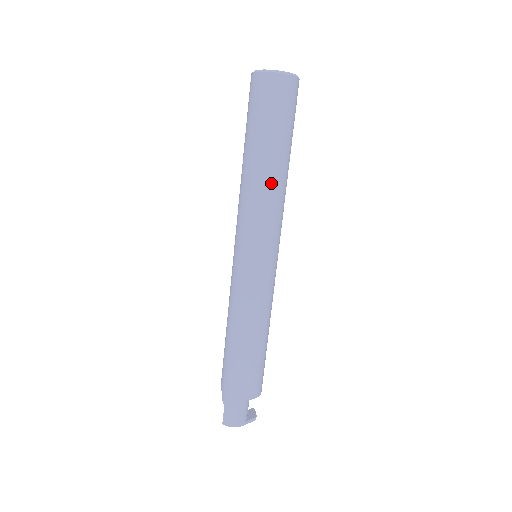
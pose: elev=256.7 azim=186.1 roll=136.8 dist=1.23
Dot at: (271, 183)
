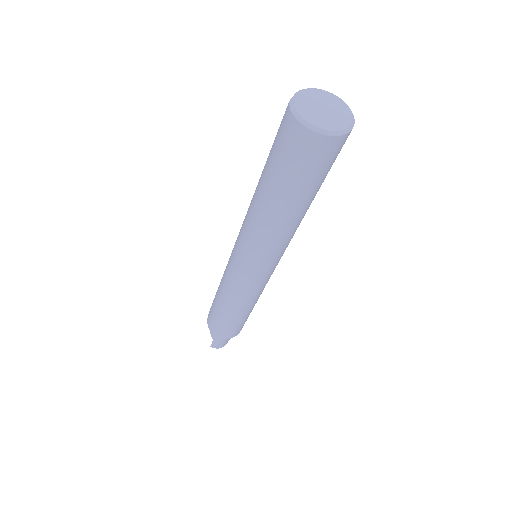
Dot at: (294, 226)
